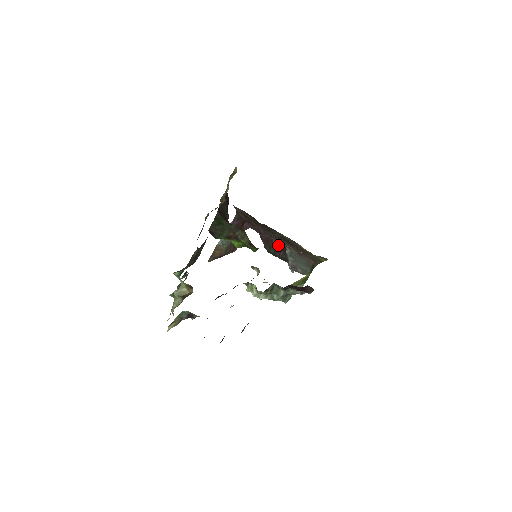
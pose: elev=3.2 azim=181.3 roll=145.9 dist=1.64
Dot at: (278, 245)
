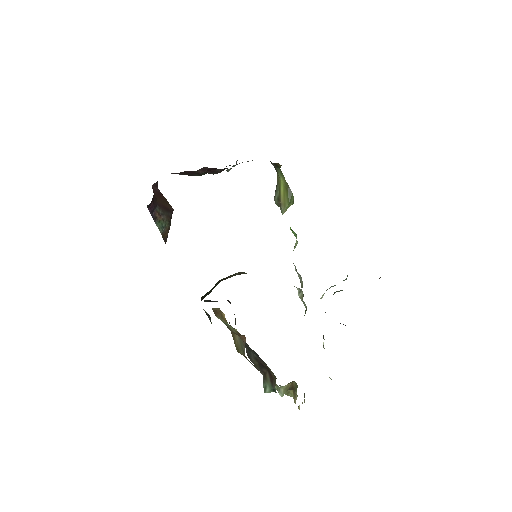
Dot at: (209, 170)
